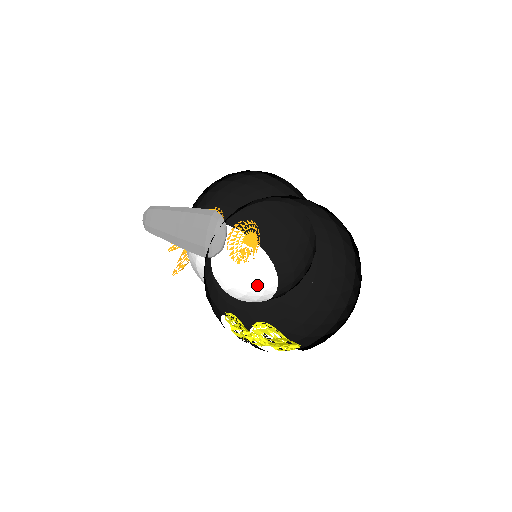
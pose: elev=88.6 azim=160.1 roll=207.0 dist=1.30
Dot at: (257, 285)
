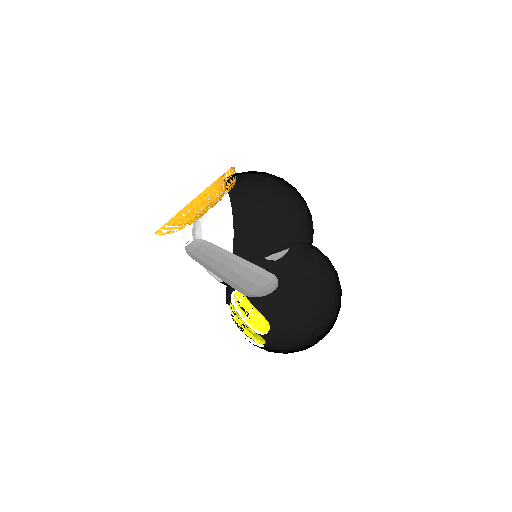
Dot at: (217, 229)
